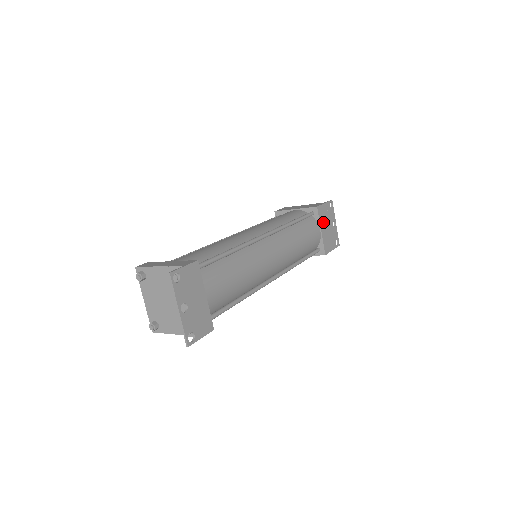
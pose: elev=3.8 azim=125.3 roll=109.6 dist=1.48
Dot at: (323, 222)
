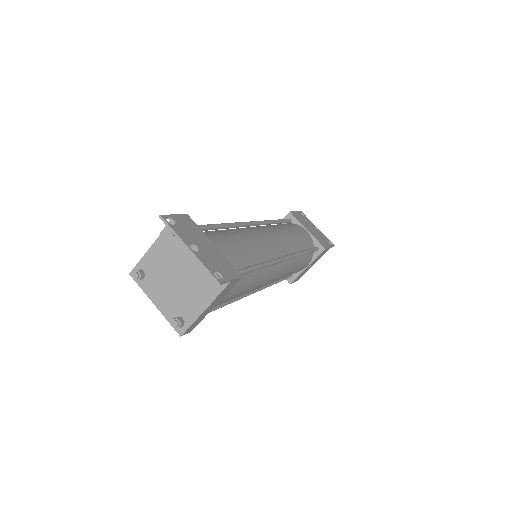
Dot at: (304, 224)
